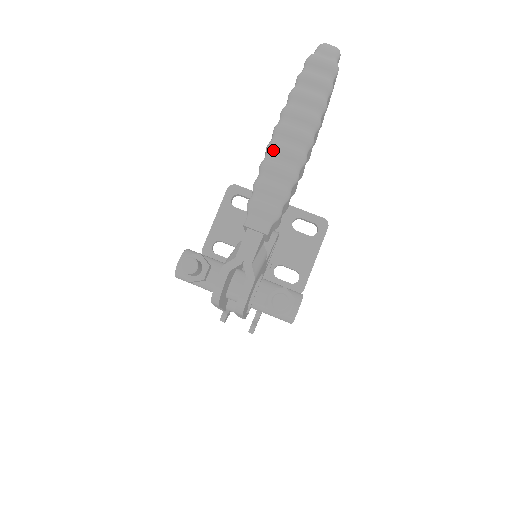
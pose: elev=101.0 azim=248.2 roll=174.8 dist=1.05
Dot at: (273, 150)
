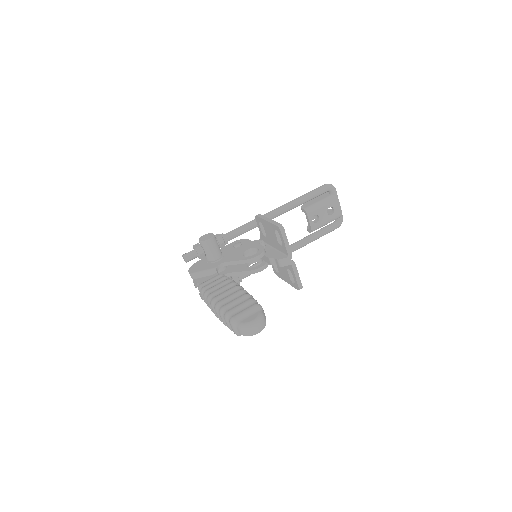
Dot at: (207, 300)
